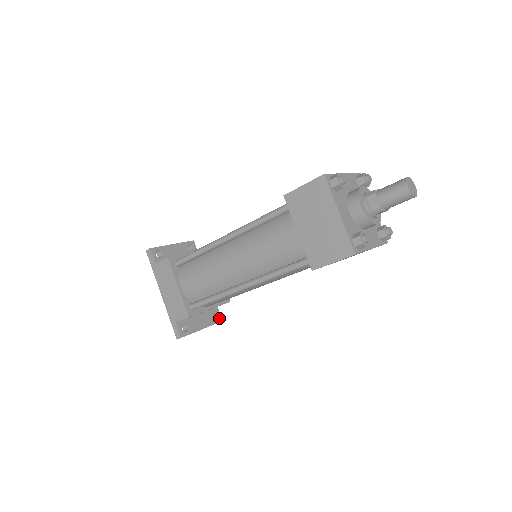
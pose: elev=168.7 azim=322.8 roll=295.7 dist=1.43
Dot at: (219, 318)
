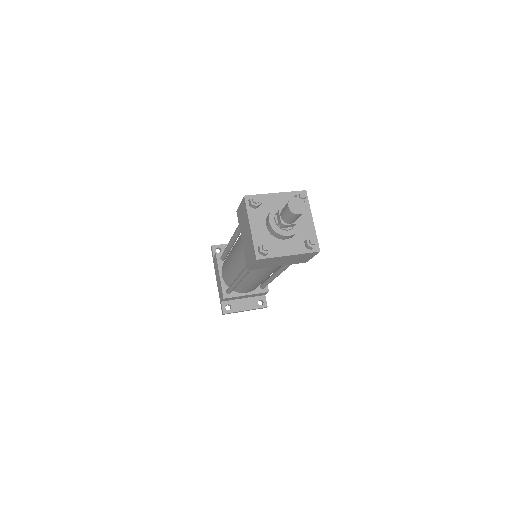
Dot at: (264, 304)
